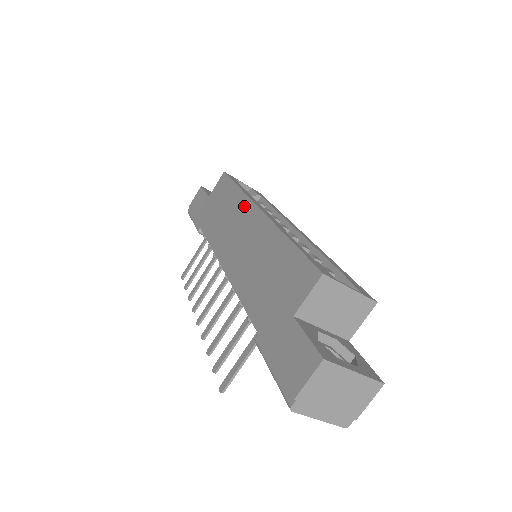
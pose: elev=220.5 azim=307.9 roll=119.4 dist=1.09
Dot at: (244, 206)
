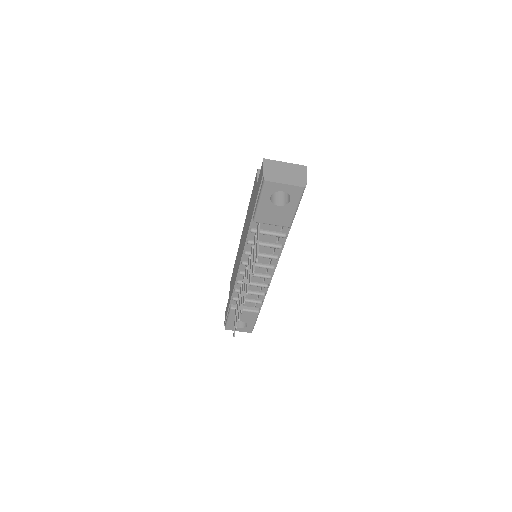
Dot at: (238, 250)
